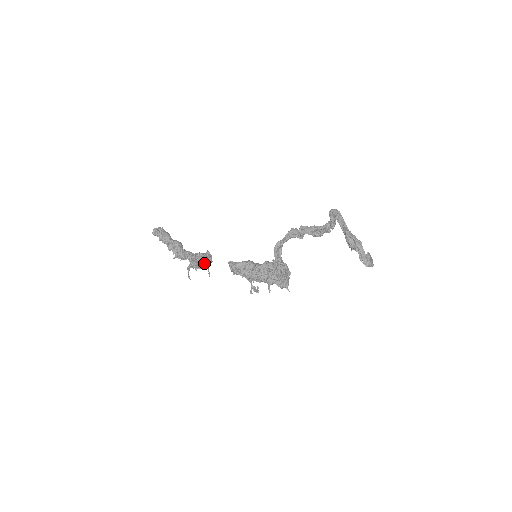
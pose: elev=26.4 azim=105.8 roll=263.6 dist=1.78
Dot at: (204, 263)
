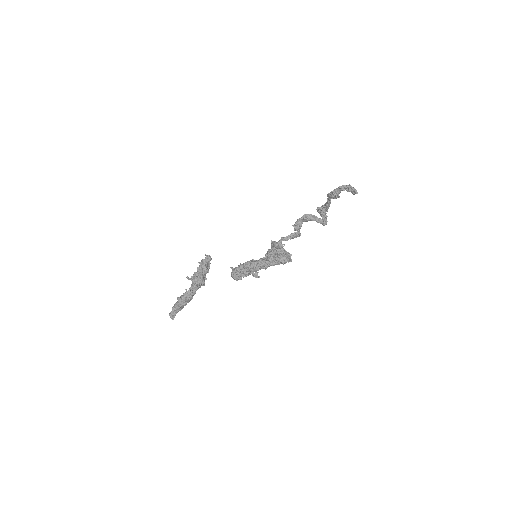
Dot at: (203, 262)
